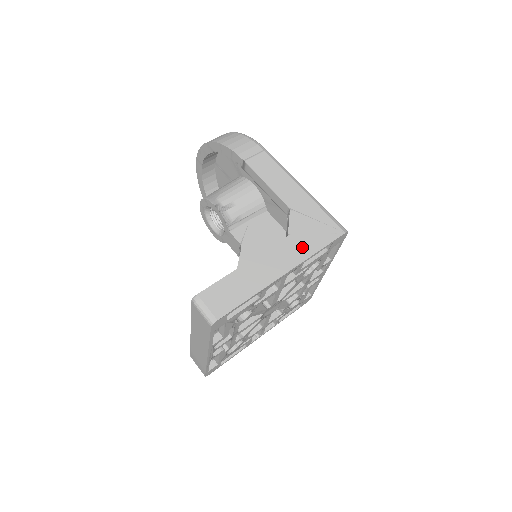
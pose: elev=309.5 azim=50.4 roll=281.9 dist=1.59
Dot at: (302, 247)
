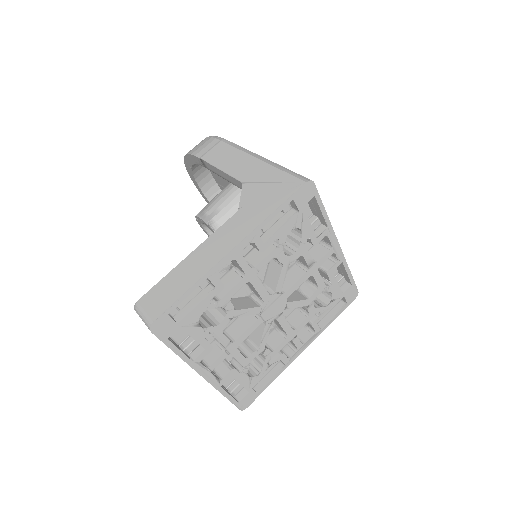
Dot at: (253, 216)
